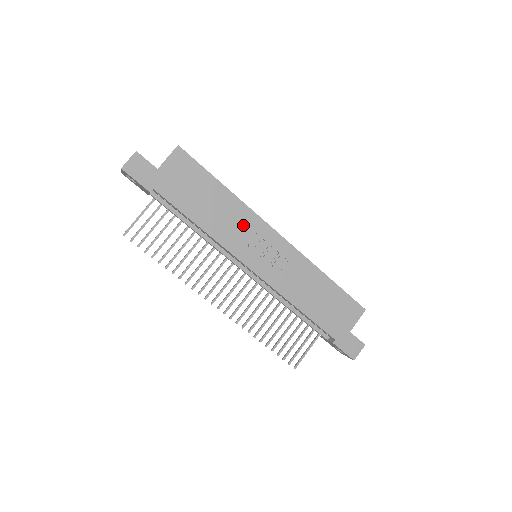
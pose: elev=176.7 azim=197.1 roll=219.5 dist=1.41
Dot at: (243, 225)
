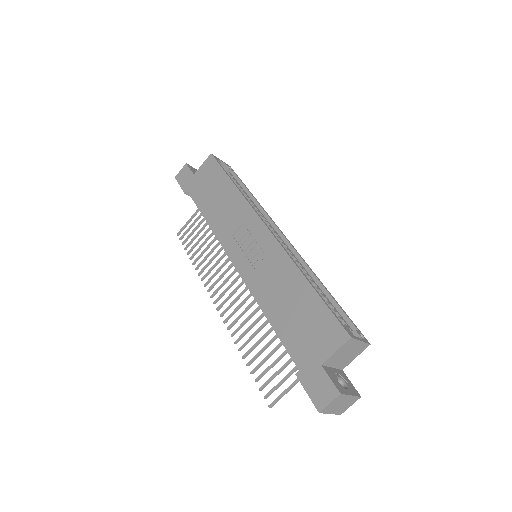
Dot at: (237, 218)
